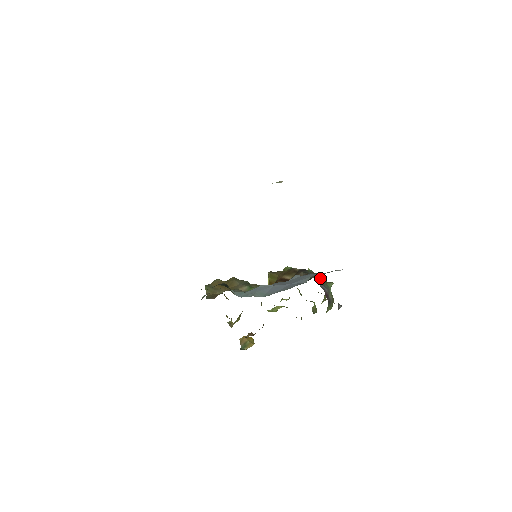
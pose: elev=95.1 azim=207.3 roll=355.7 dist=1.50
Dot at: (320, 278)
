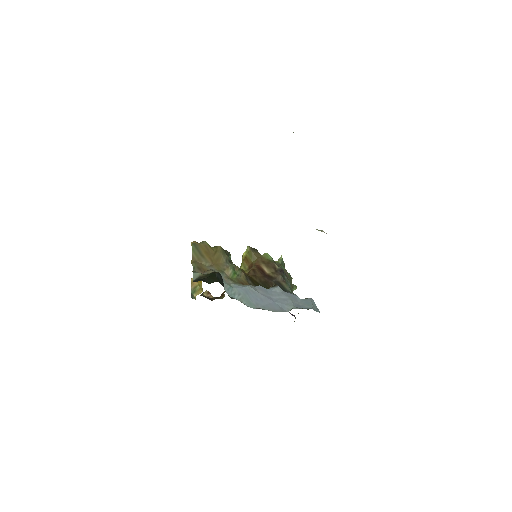
Dot at: (290, 282)
